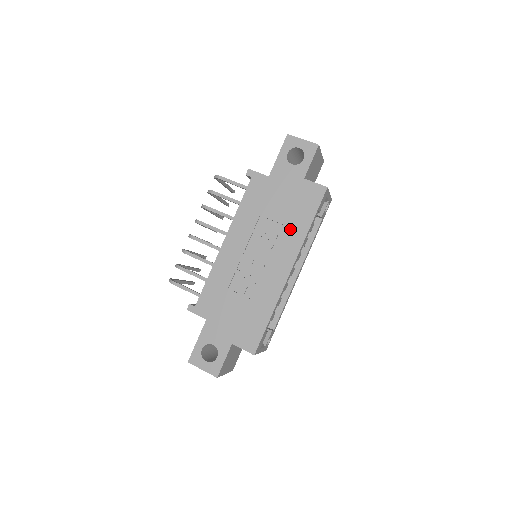
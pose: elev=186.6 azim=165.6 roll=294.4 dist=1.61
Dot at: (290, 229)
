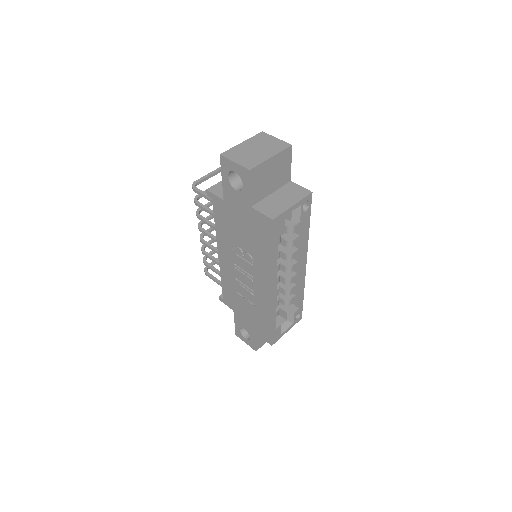
Dot at: (258, 255)
